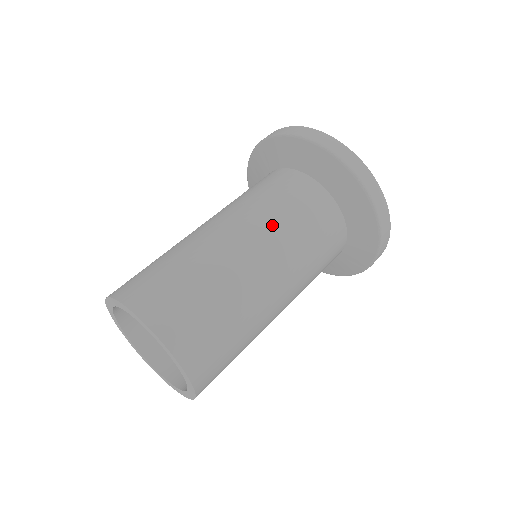
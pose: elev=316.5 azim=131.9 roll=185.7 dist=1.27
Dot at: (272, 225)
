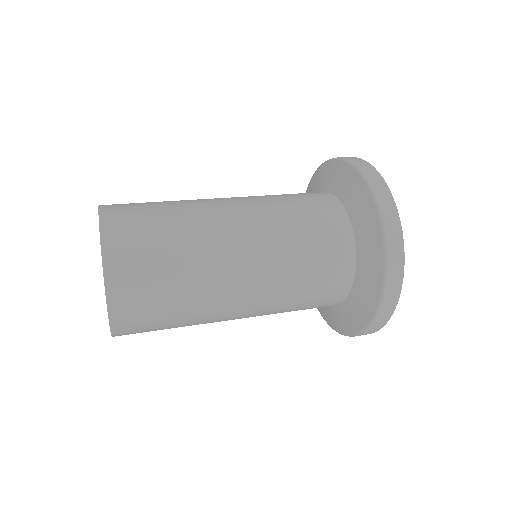
Dot at: (268, 208)
